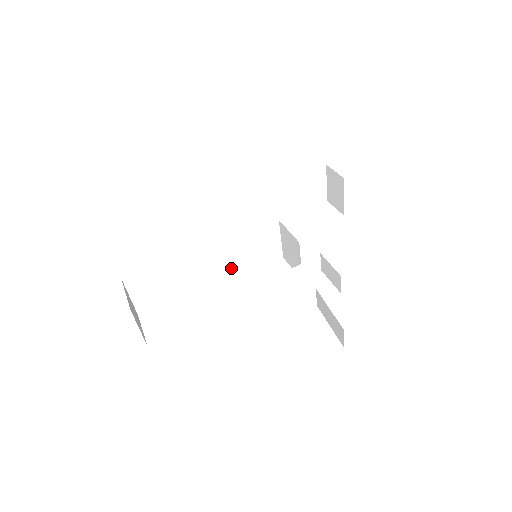
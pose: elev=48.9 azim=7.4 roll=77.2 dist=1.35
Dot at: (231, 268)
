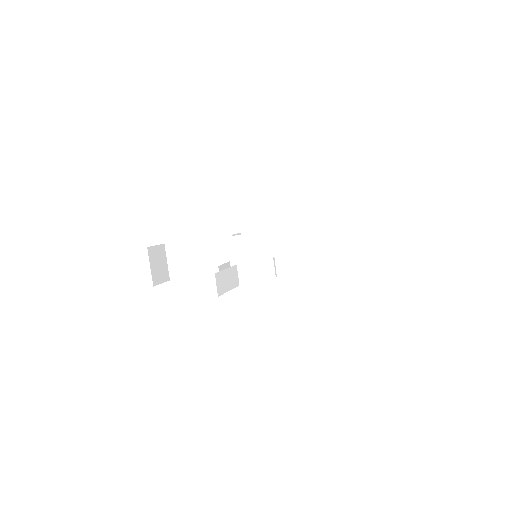
Dot at: occluded
